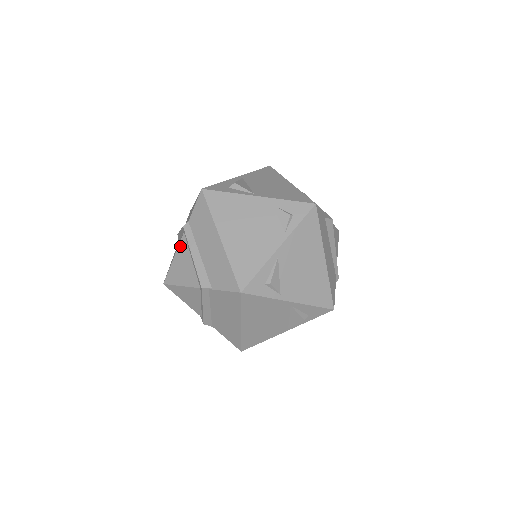
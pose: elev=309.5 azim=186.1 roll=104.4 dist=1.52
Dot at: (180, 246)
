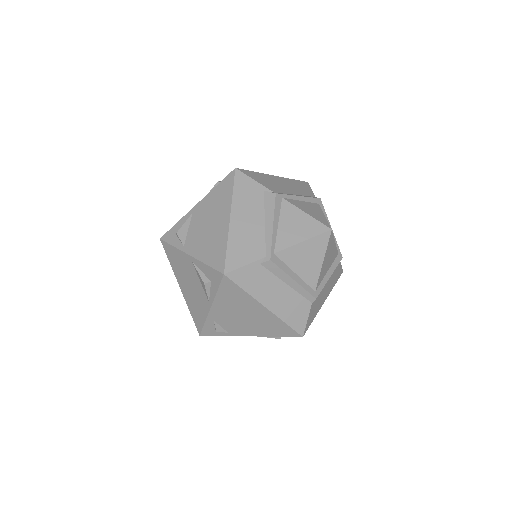
Dot at: occluded
